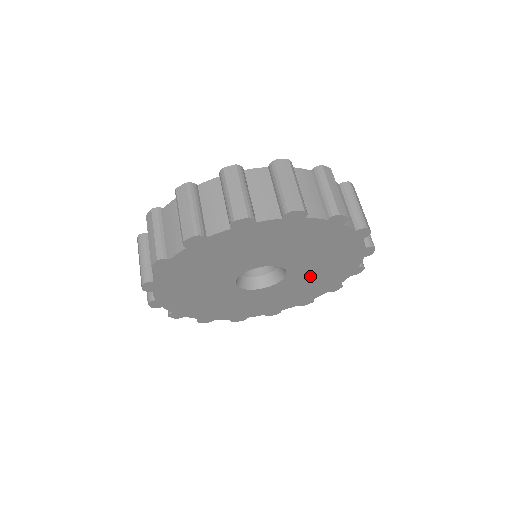
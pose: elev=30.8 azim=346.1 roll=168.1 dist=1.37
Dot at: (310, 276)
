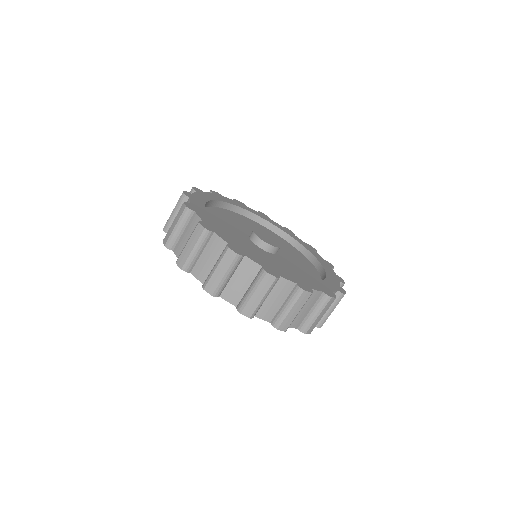
Dot at: occluded
